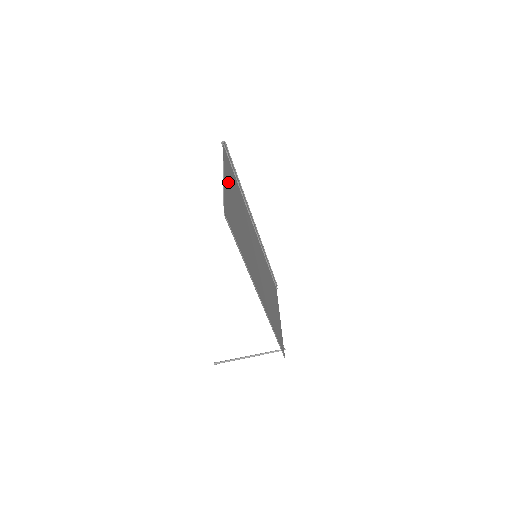
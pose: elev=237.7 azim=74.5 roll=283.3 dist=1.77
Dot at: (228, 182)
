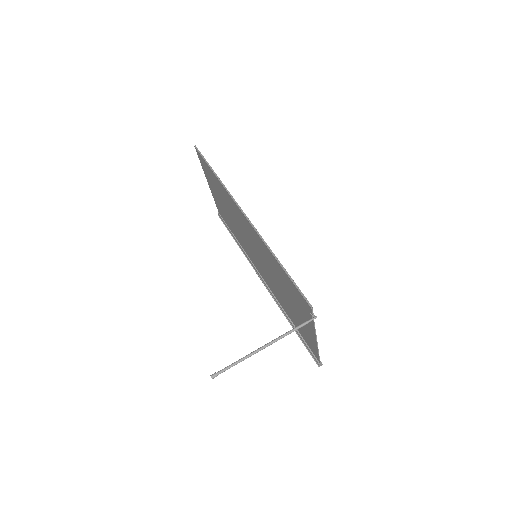
Dot at: (214, 194)
